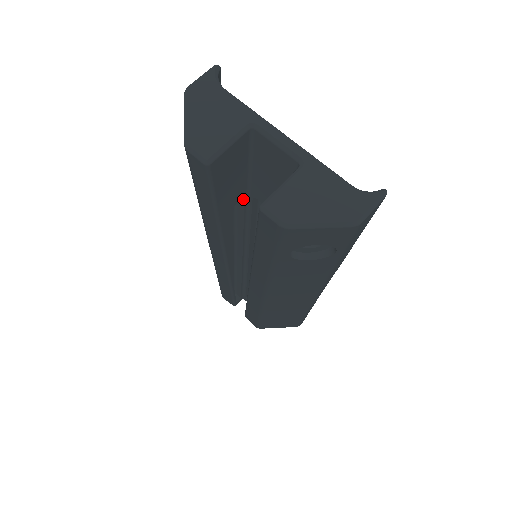
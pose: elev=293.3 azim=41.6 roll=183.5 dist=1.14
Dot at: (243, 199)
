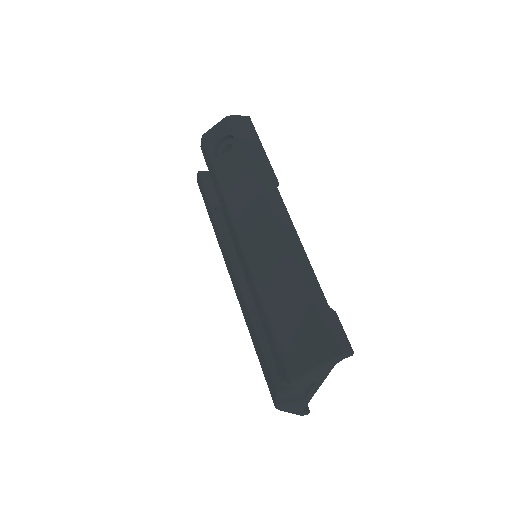
Dot at: occluded
